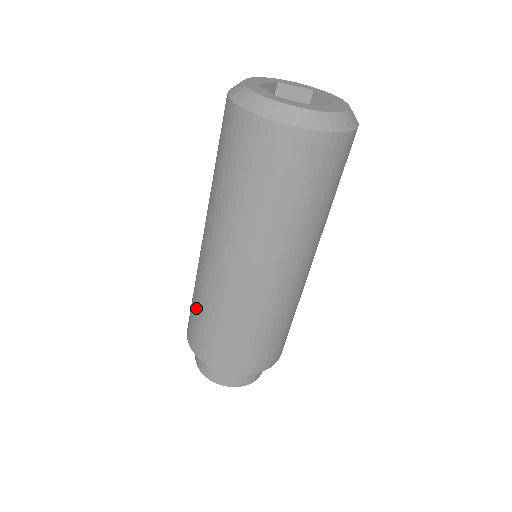
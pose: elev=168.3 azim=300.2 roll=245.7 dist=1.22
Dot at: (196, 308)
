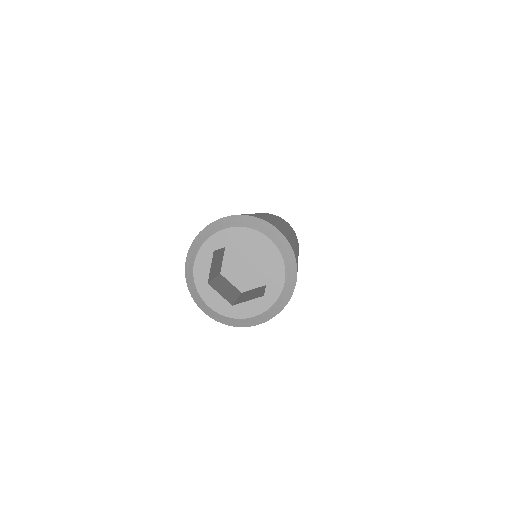
Dot at: occluded
